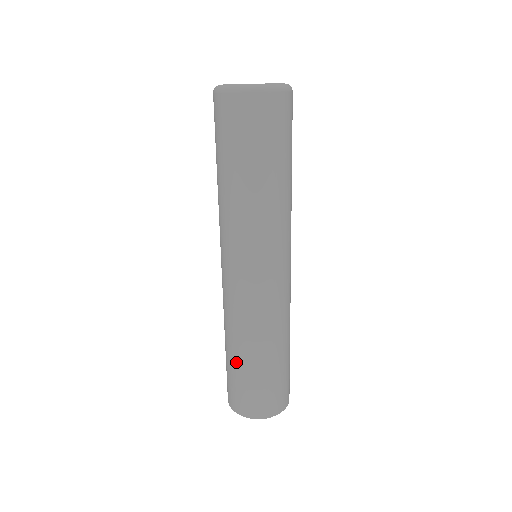
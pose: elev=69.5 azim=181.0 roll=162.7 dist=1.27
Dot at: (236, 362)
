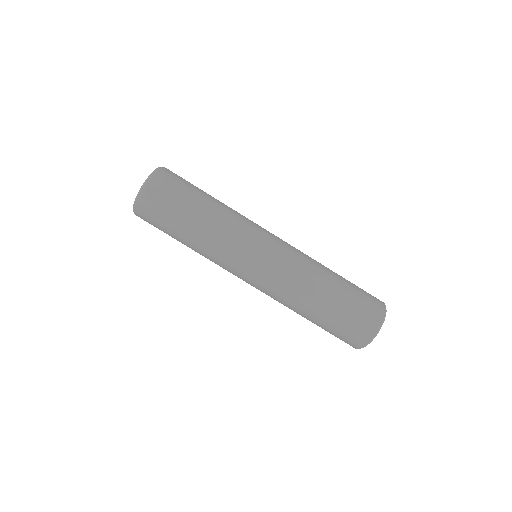
Dot at: (325, 313)
